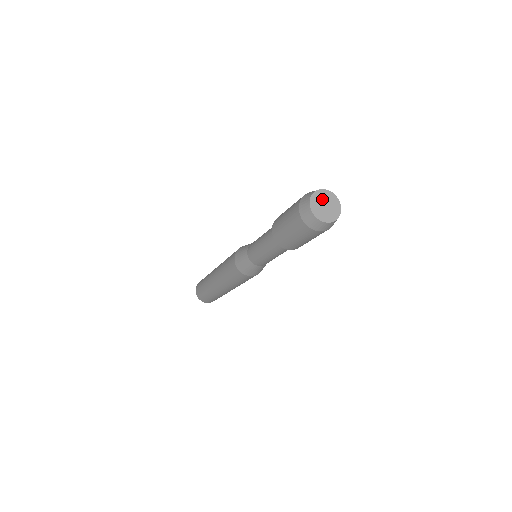
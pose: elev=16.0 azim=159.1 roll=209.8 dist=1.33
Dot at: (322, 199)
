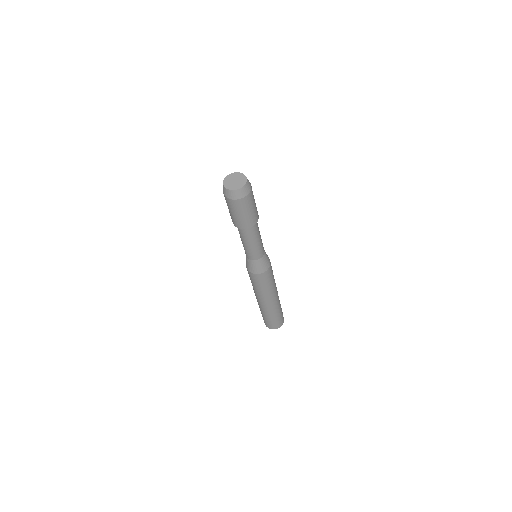
Dot at: (230, 181)
